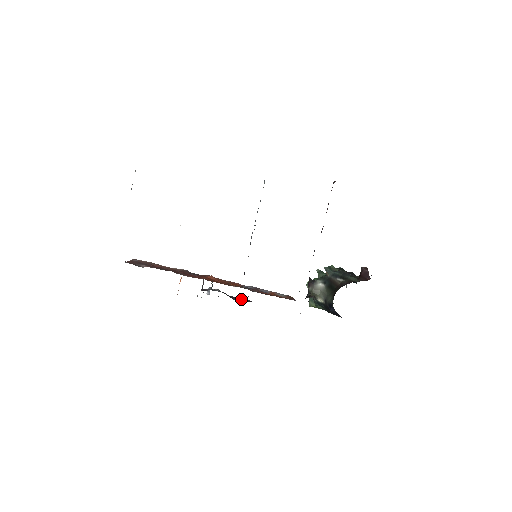
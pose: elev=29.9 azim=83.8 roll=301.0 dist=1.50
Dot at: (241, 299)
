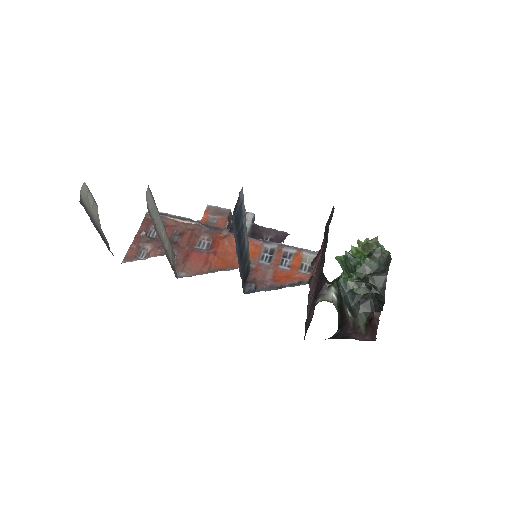
Dot at: (275, 233)
